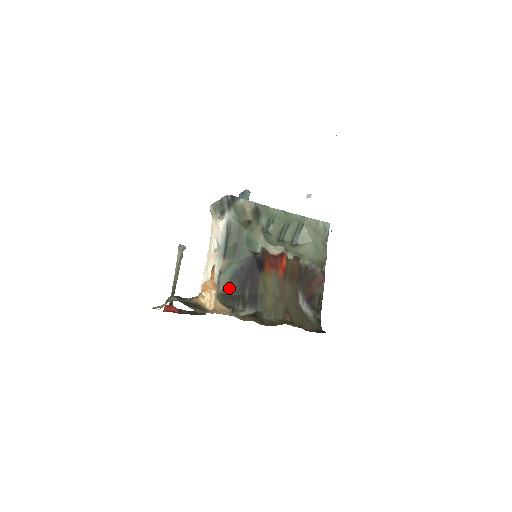
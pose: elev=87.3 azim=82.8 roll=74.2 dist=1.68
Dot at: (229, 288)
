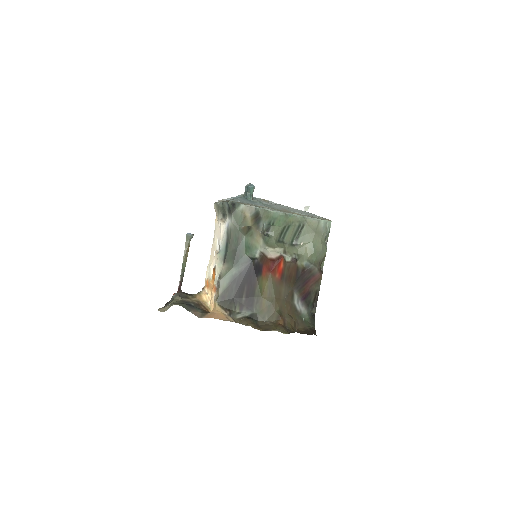
Dot at: (228, 292)
